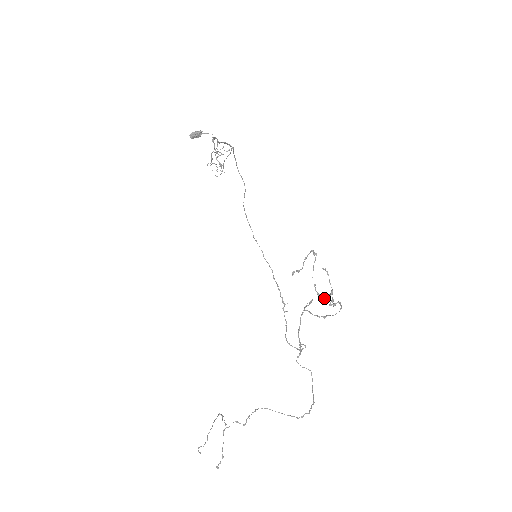
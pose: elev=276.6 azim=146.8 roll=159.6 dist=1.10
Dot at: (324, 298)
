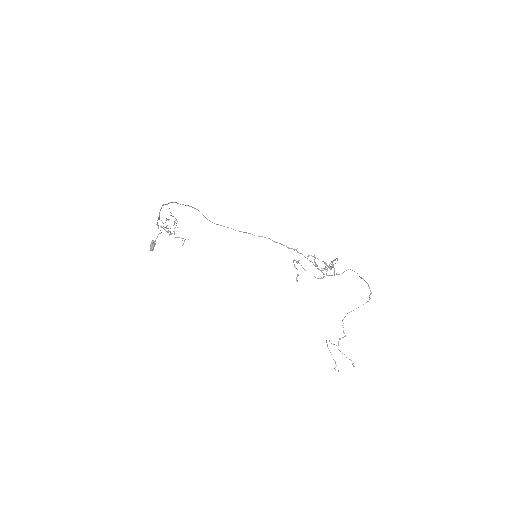
Dot at: (326, 275)
